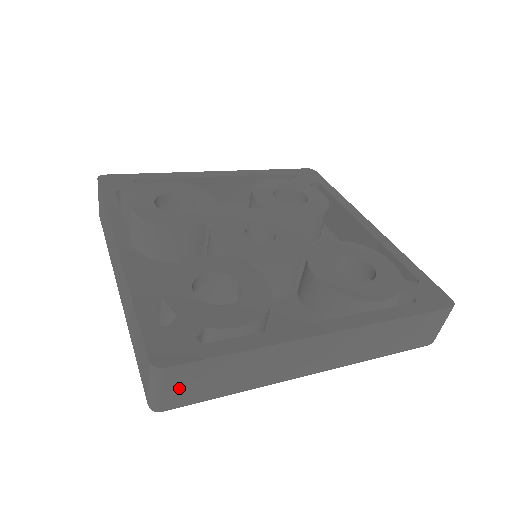
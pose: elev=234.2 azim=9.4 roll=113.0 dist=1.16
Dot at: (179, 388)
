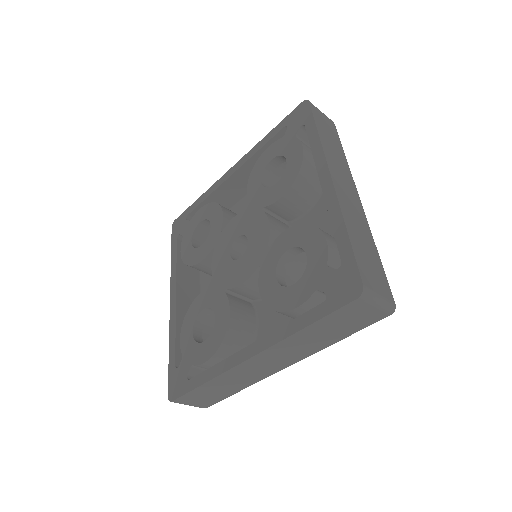
Dot at: (196, 402)
